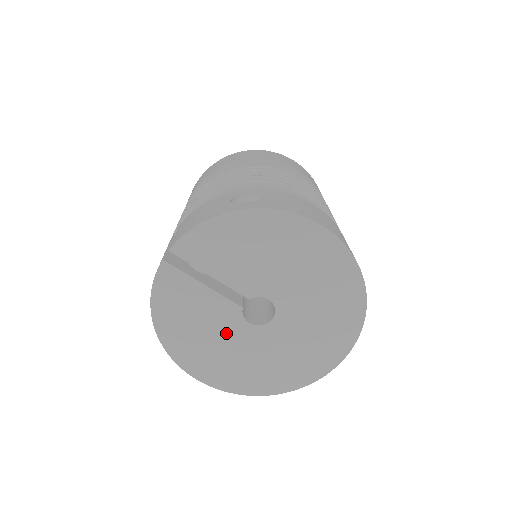
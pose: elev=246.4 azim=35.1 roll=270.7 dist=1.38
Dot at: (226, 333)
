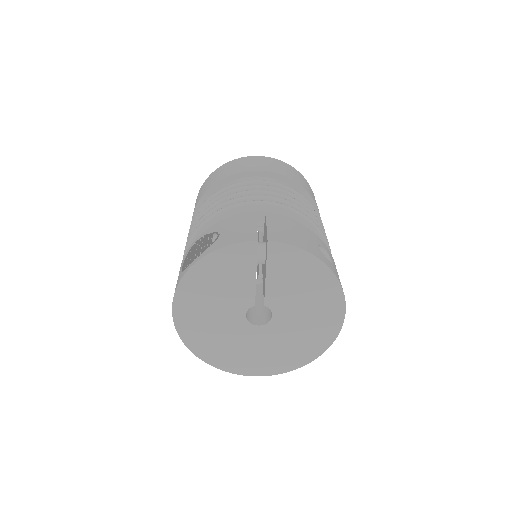
Dot at: (227, 307)
